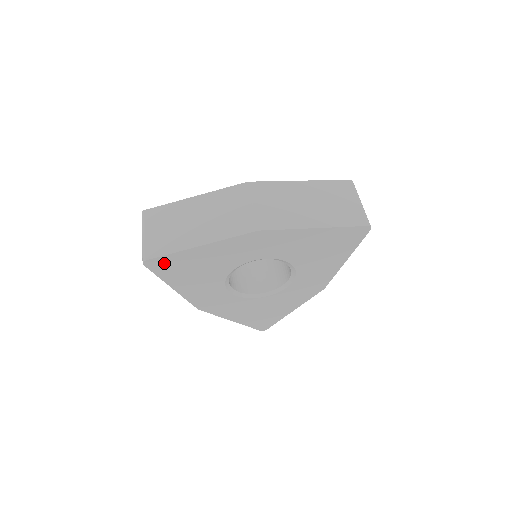
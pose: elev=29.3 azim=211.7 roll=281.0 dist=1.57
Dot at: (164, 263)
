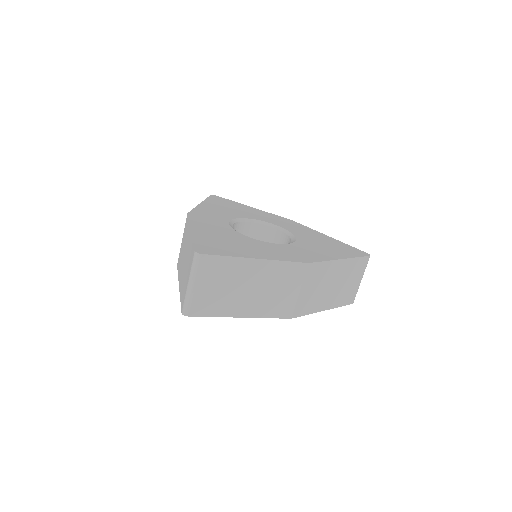
Dot at: occluded
